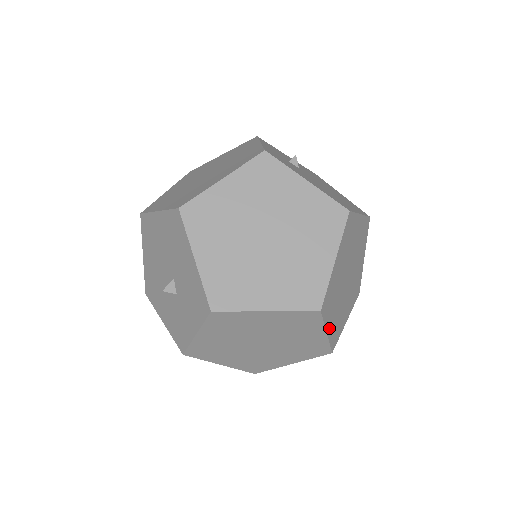
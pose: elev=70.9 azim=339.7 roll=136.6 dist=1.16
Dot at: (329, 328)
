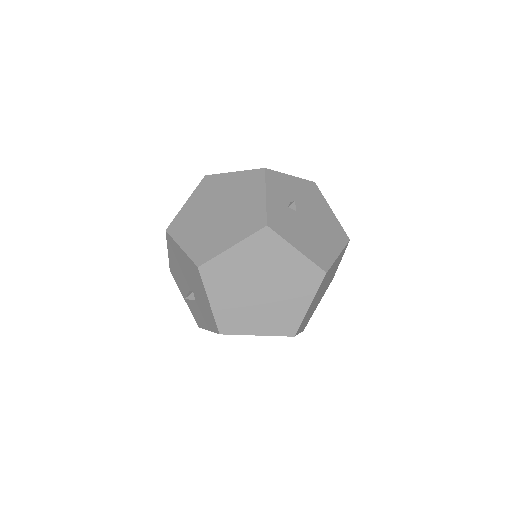
Dot at: (301, 329)
